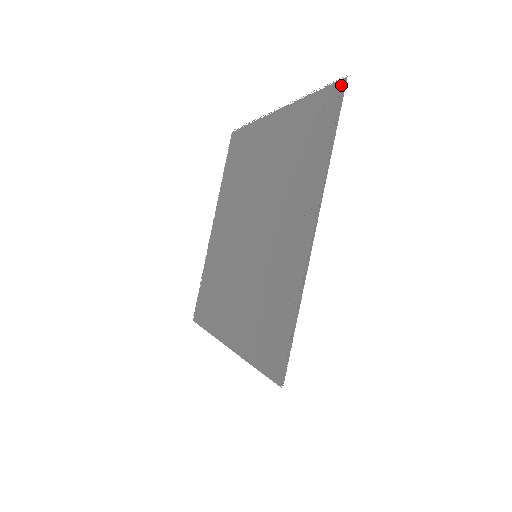
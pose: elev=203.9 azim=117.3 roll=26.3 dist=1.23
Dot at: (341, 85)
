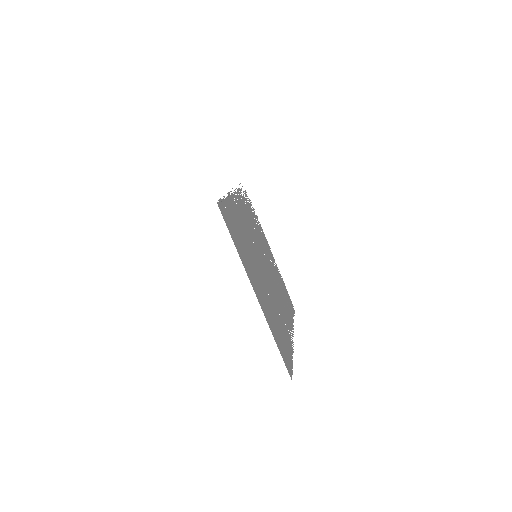
Dot at: occluded
